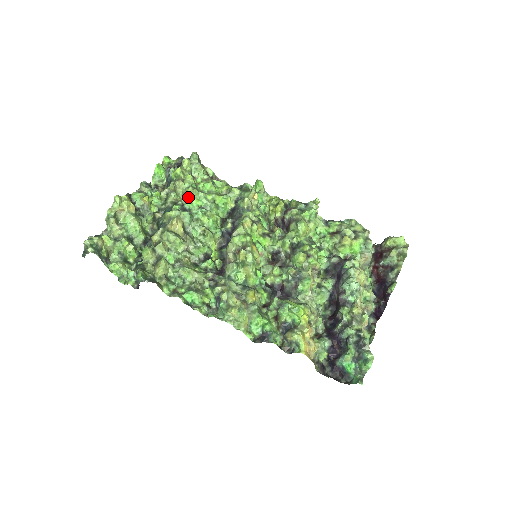
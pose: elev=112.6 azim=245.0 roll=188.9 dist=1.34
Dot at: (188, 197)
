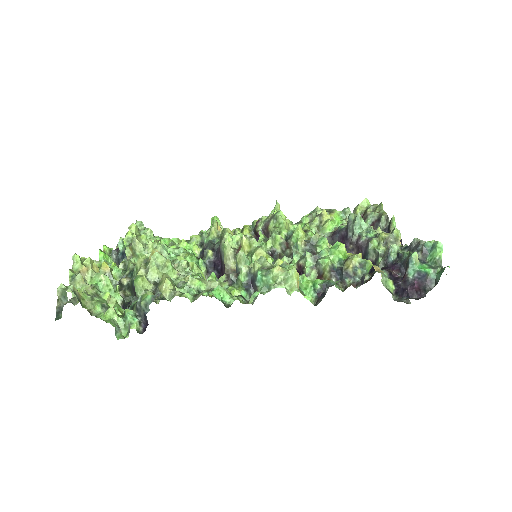
Dot at: occluded
